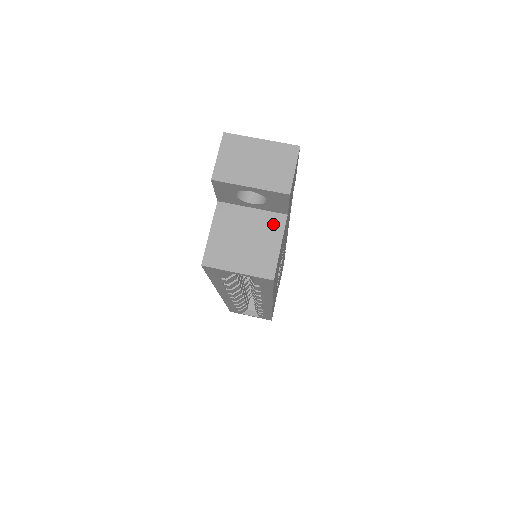
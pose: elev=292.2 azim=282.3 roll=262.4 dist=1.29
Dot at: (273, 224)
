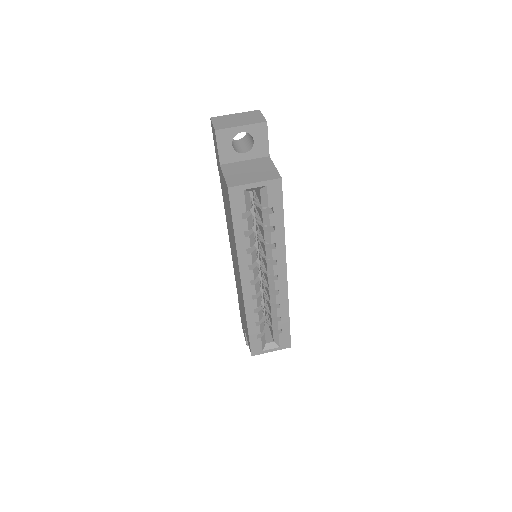
Dot at: (263, 161)
